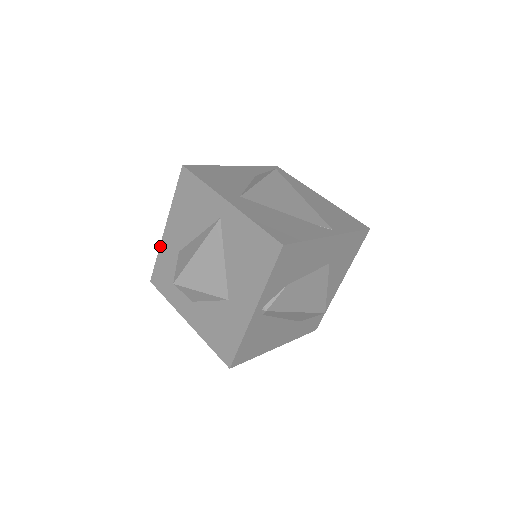
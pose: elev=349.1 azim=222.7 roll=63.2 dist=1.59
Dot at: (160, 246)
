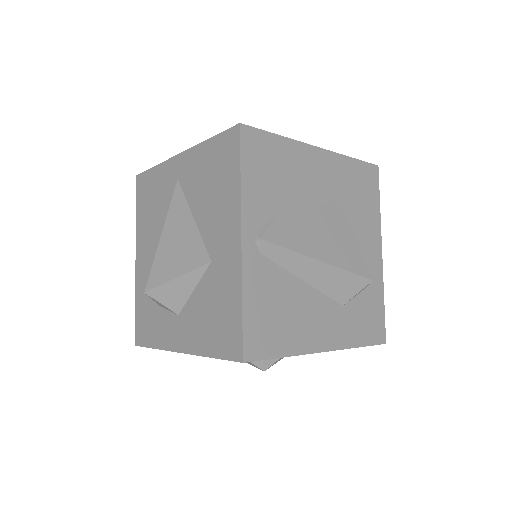
Dot at: (135, 286)
